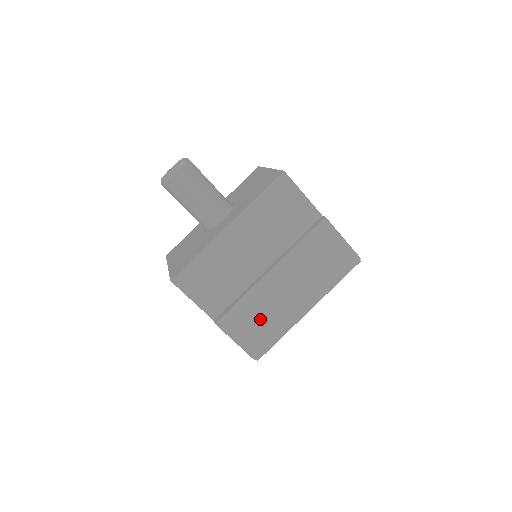
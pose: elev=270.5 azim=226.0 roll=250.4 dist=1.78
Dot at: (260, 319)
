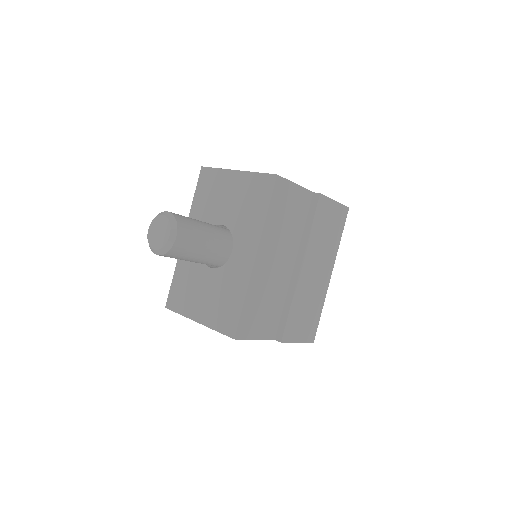
Dot at: (306, 311)
